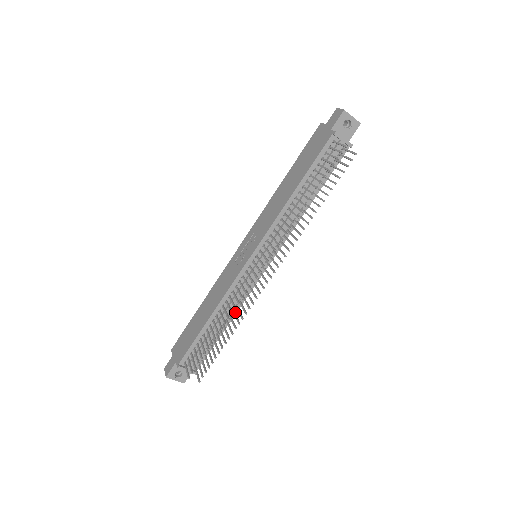
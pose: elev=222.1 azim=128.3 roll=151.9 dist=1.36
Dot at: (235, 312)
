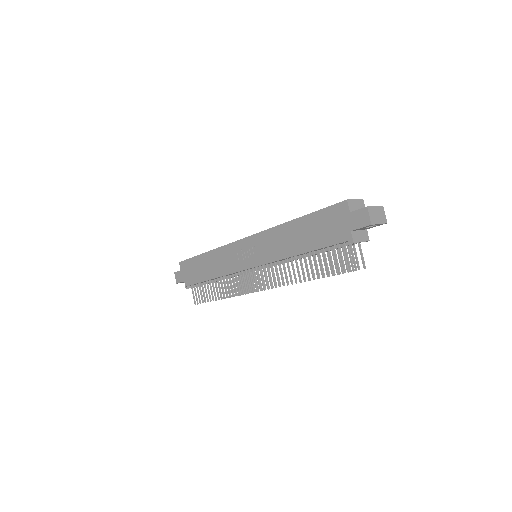
Dot at: occluded
